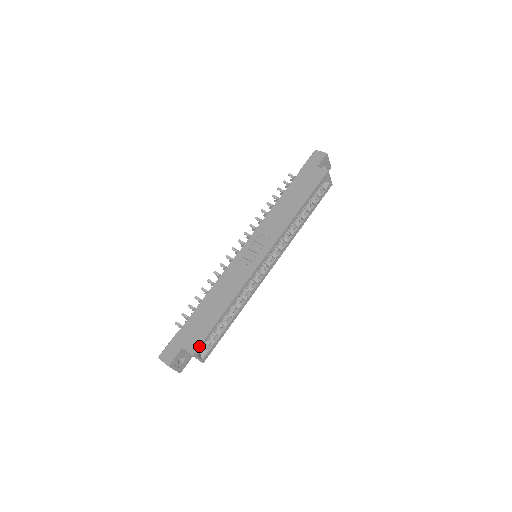
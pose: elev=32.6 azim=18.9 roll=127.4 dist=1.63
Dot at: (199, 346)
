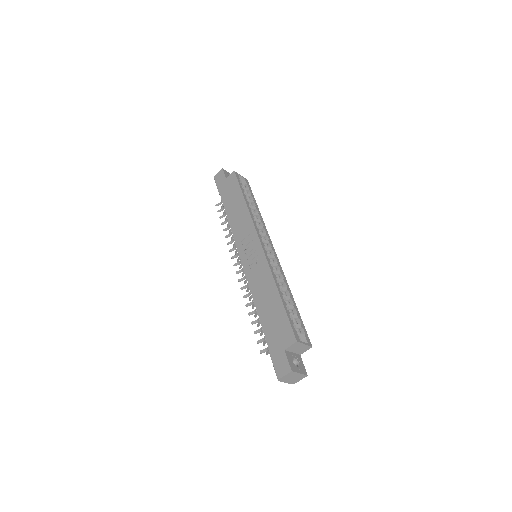
Dot at: (293, 332)
